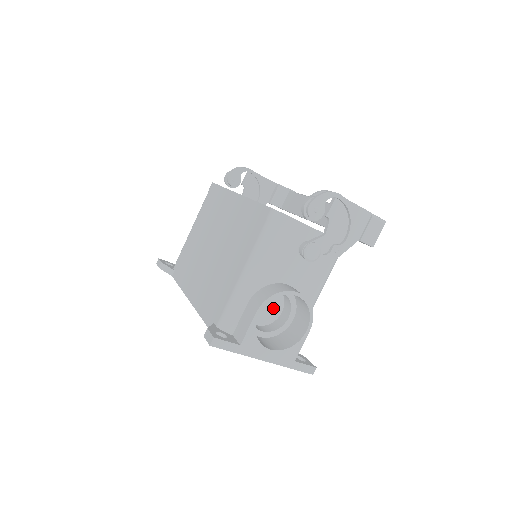
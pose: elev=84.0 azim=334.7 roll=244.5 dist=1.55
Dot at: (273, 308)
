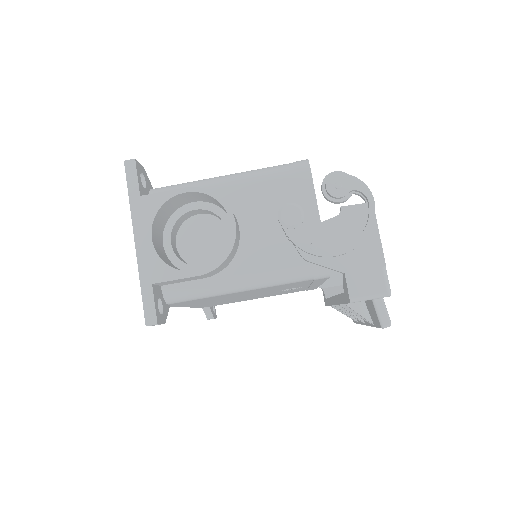
Dot at: (206, 253)
